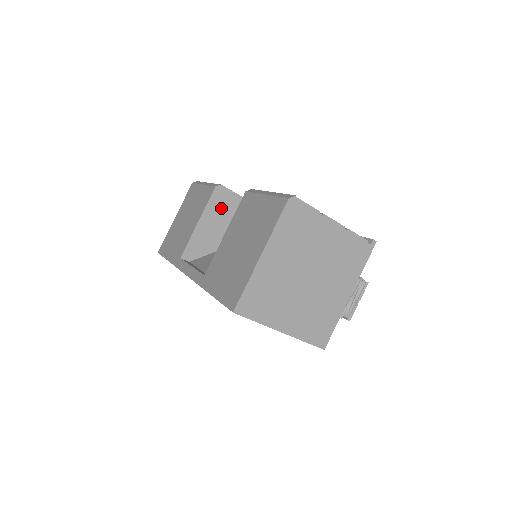
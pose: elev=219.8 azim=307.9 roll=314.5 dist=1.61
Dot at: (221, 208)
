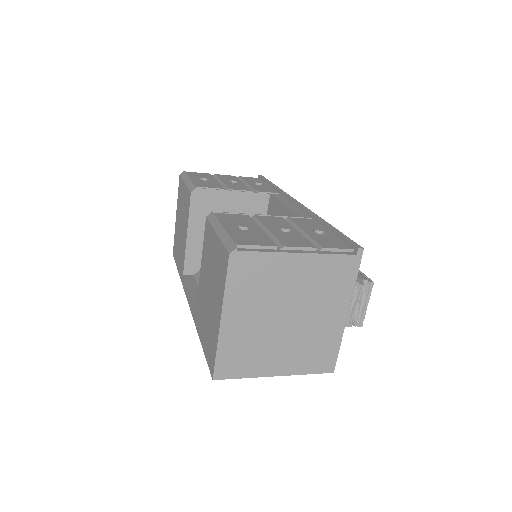
Dot at: (206, 211)
